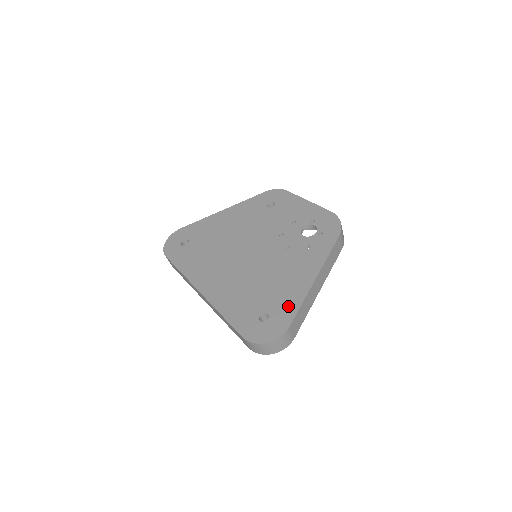
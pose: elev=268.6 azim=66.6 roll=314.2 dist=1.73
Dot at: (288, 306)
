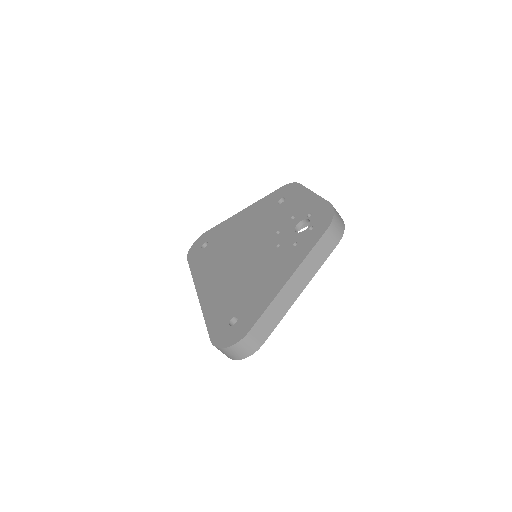
Dot at: (256, 309)
